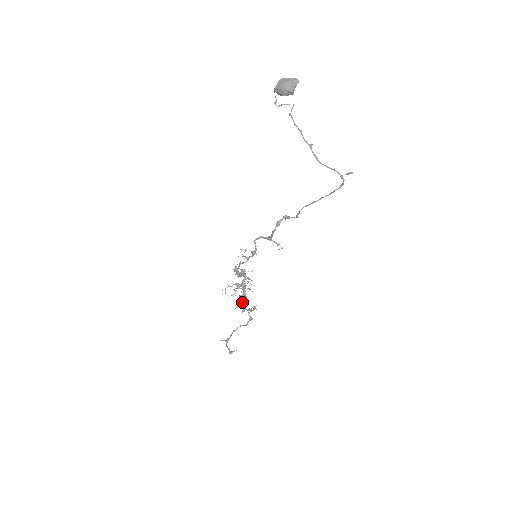
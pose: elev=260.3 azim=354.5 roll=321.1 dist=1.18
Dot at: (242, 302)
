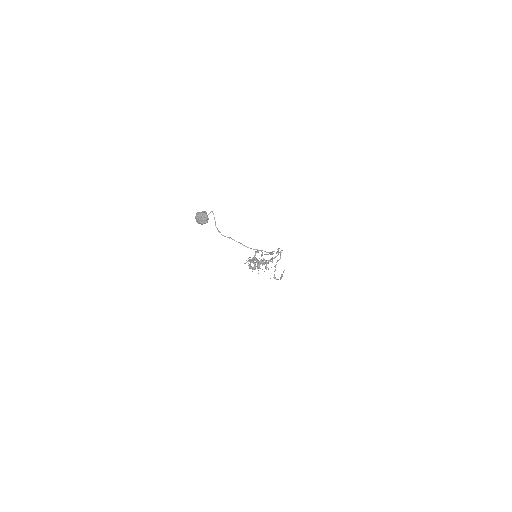
Dot at: occluded
